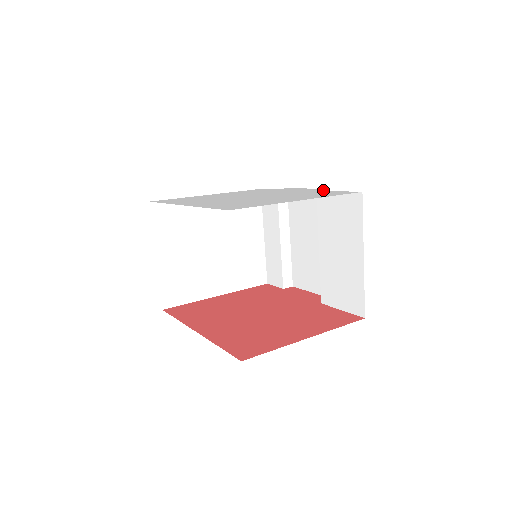
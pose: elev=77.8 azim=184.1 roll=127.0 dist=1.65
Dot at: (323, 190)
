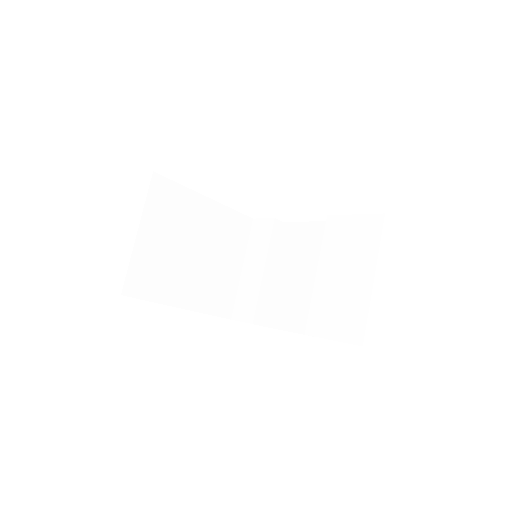
Dot at: occluded
